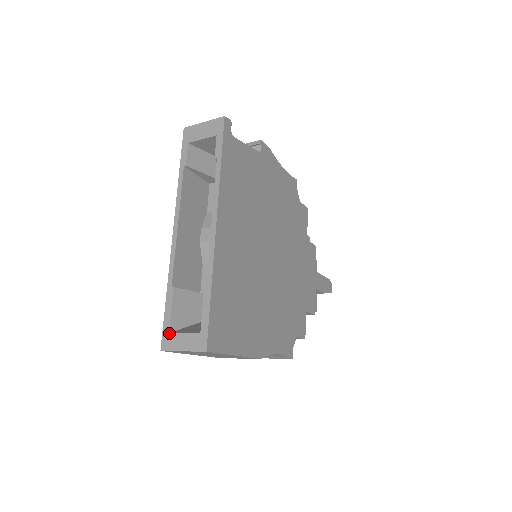
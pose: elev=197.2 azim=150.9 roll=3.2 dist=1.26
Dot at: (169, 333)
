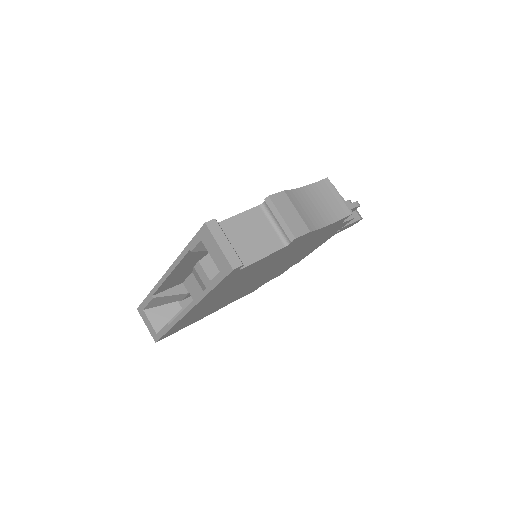
Dot at: (143, 310)
